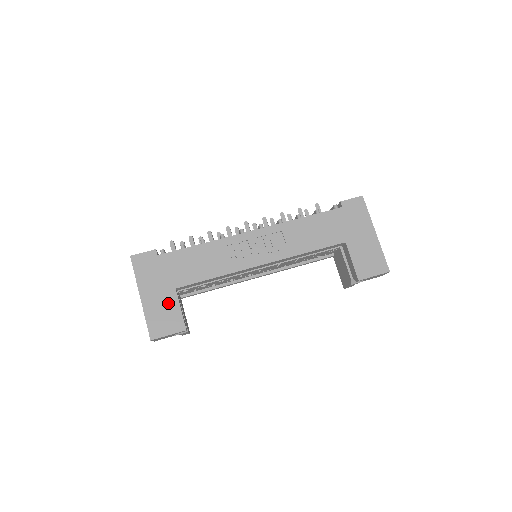
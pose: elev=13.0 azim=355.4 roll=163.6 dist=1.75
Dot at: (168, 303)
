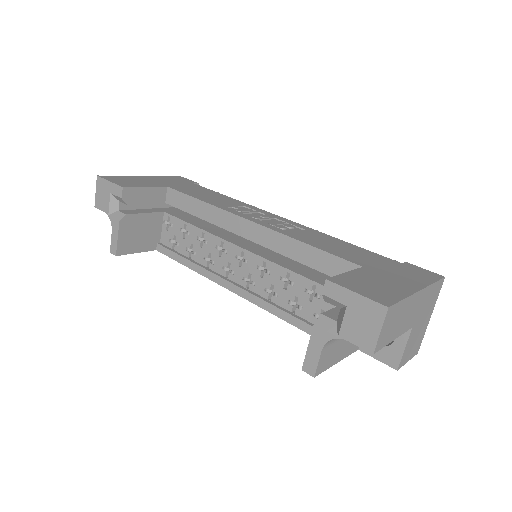
Dot at: (148, 183)
